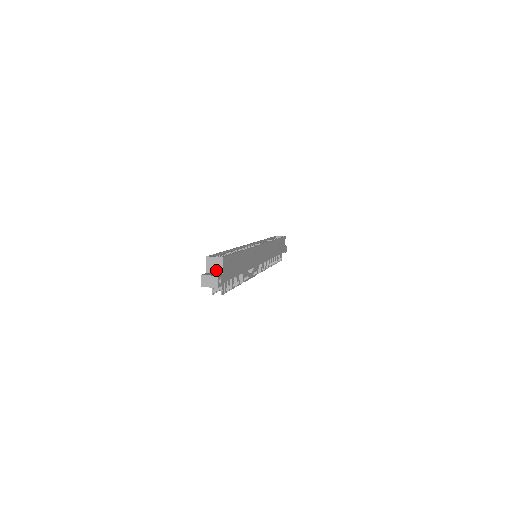
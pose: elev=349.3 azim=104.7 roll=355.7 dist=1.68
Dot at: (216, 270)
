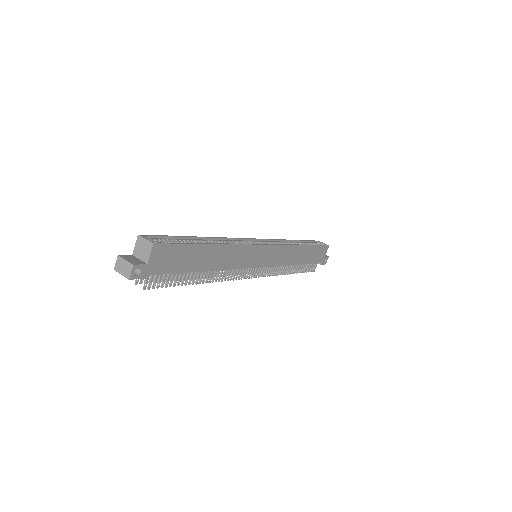
Dot at: (142, 256)
